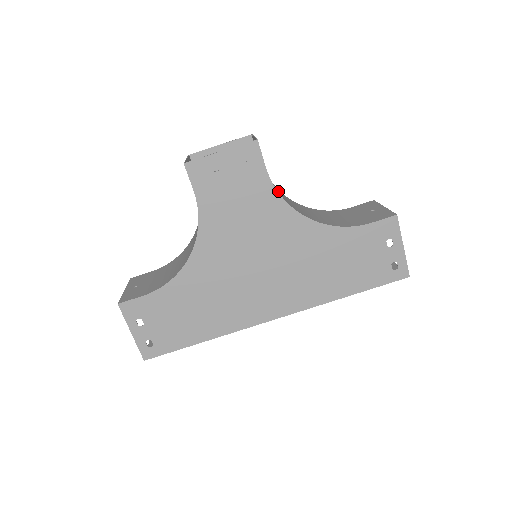
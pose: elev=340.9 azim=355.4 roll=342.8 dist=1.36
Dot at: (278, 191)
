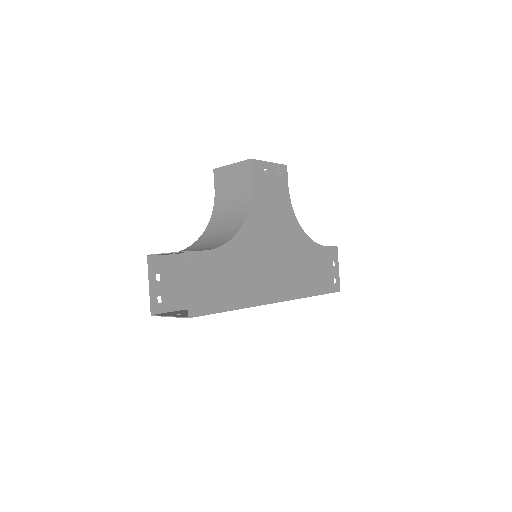
Dot at: occluded
